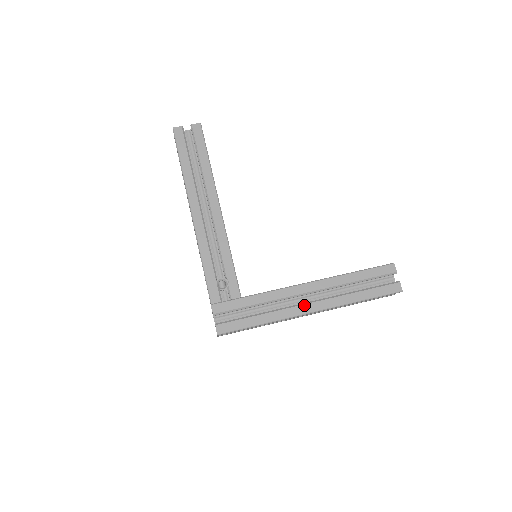
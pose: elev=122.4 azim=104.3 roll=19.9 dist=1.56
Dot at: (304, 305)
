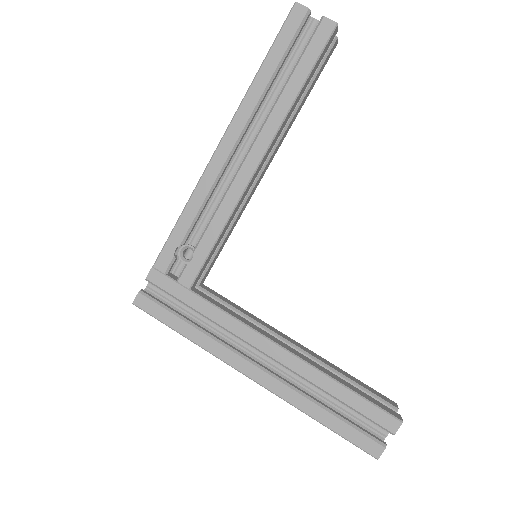
Dot at: (248, 362)
